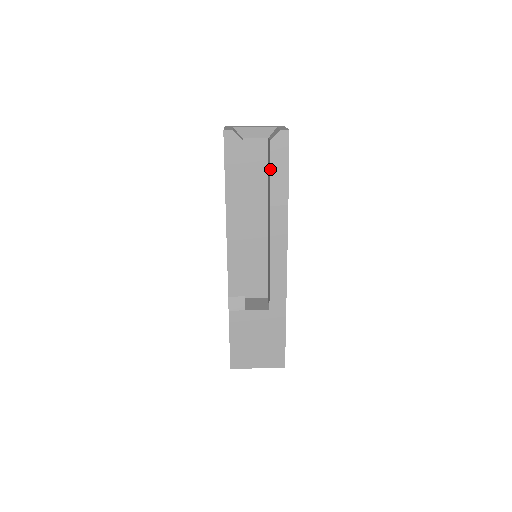
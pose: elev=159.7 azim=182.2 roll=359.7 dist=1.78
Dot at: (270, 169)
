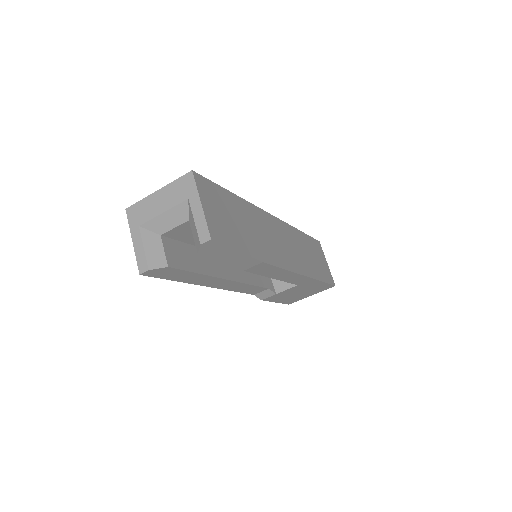
Dot at: (219, 261)
